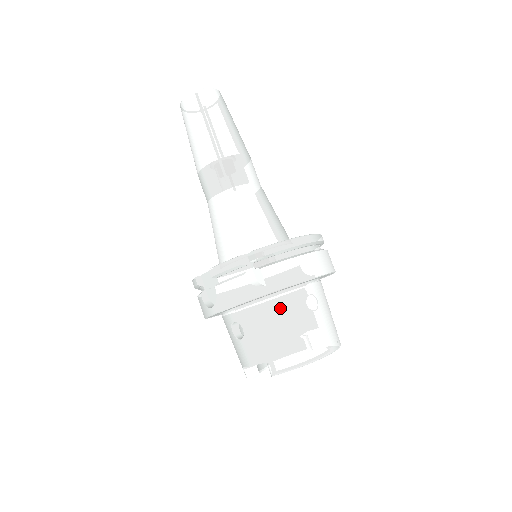
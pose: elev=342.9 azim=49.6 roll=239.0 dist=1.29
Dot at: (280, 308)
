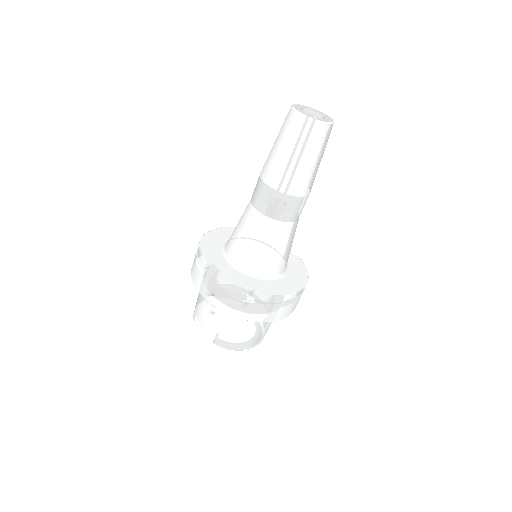
Dot at: (249, 321)
